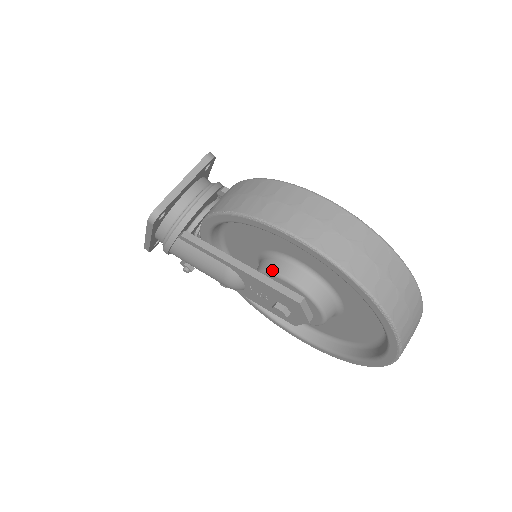
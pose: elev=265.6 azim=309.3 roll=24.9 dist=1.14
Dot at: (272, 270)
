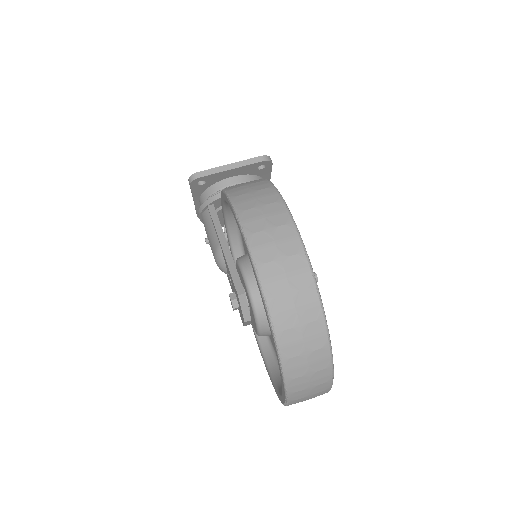
Dot at: (240, 260)
